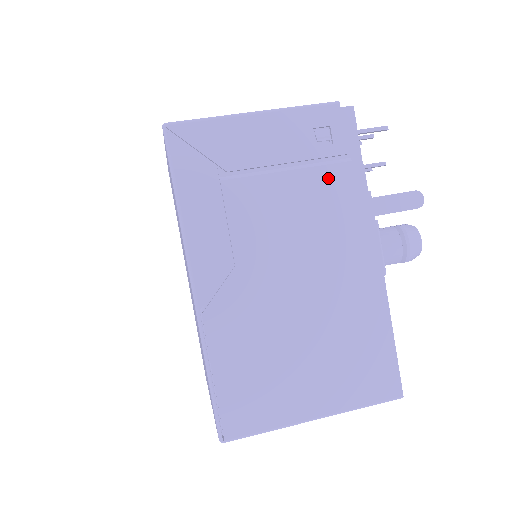
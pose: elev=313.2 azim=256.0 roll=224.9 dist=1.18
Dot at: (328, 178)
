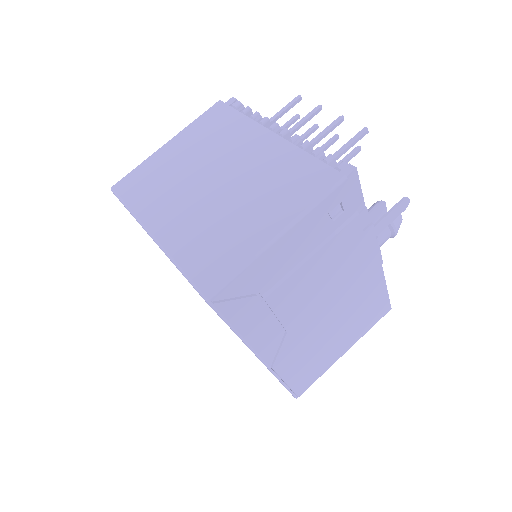
Dot at: (343, 238)
